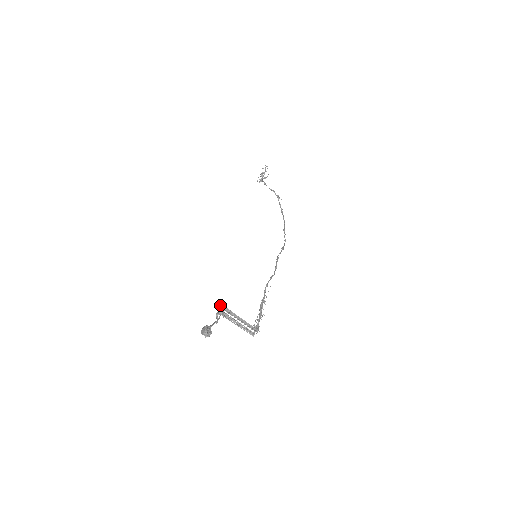
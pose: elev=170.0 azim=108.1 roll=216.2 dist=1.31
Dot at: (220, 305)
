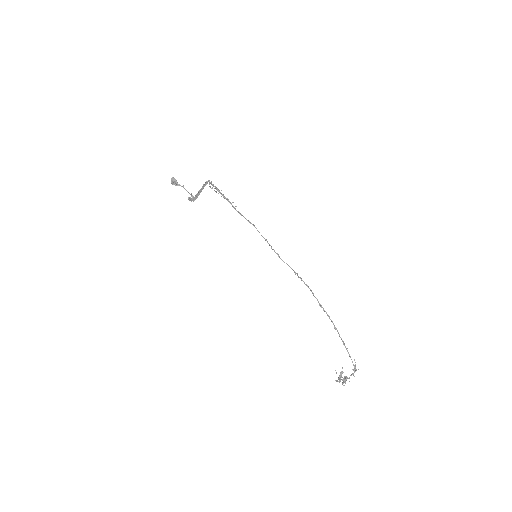
Dot at: (194, 200)
